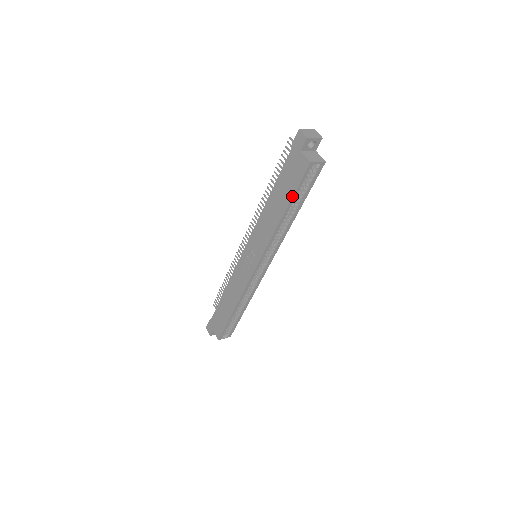
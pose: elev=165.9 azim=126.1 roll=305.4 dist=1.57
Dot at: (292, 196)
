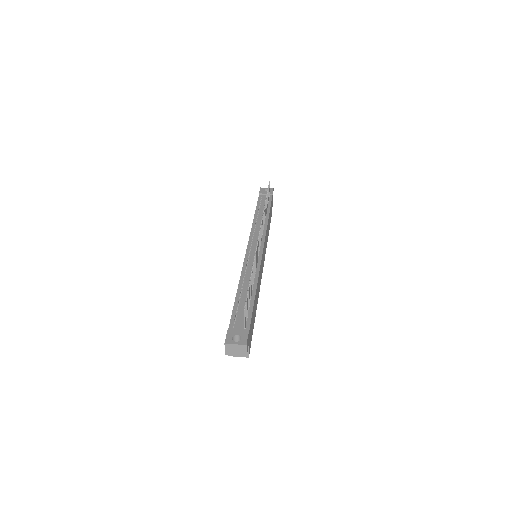
Dot at: occluded
